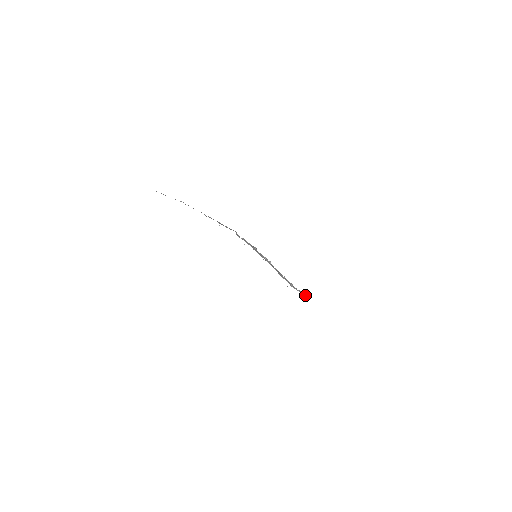
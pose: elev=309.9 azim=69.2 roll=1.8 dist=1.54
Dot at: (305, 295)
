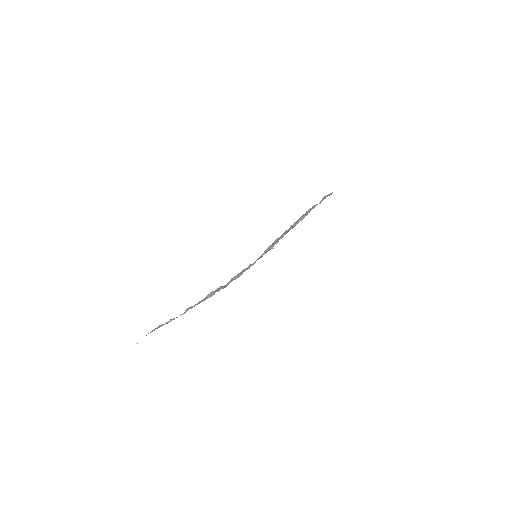
Dot at: occluded
